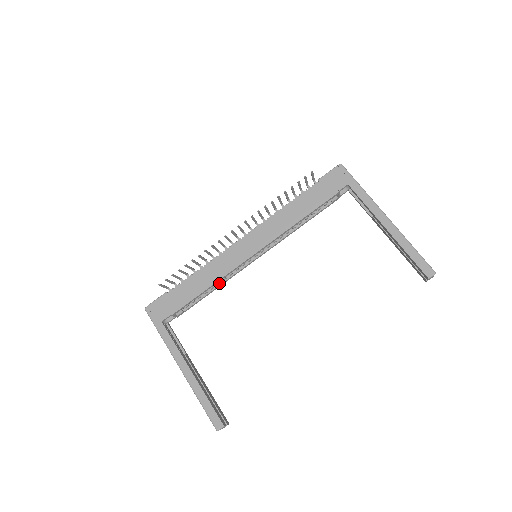
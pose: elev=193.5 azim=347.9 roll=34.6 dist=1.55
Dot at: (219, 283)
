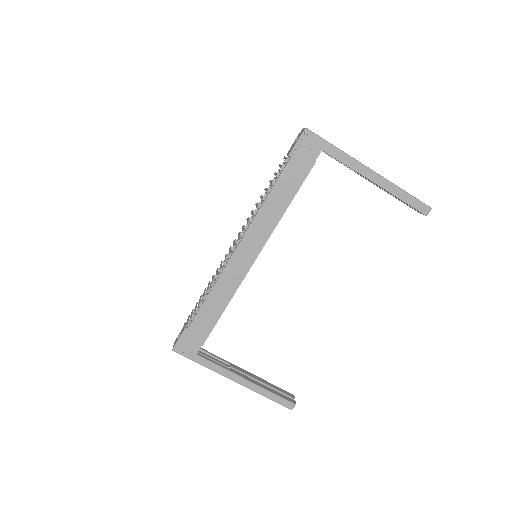
Dot at: occluded
